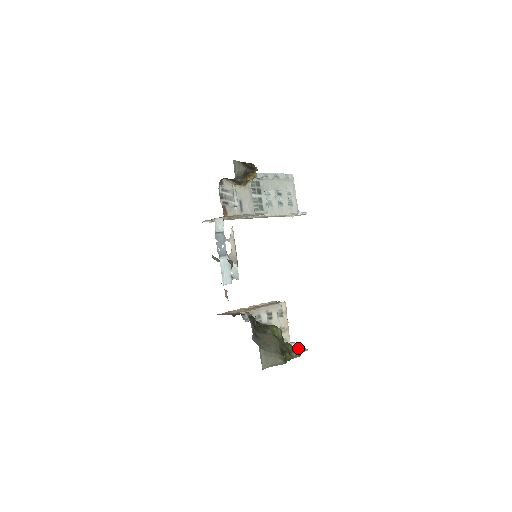
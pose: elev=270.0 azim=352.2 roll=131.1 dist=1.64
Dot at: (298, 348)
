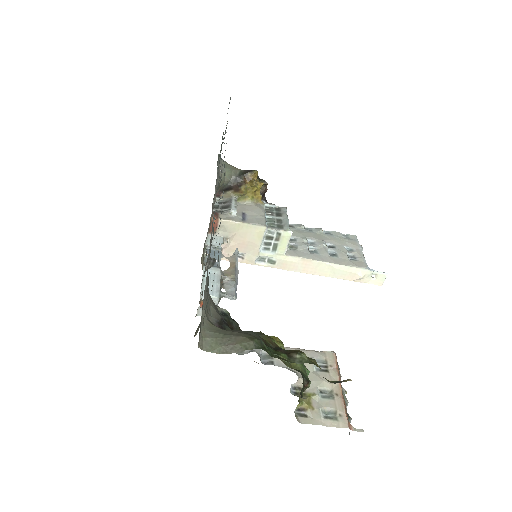
Dot at: occluded
